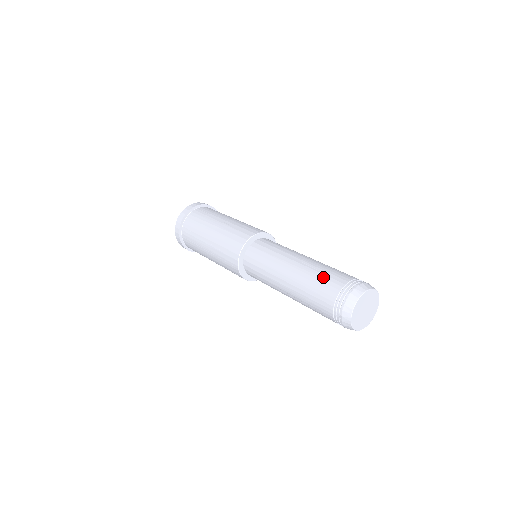
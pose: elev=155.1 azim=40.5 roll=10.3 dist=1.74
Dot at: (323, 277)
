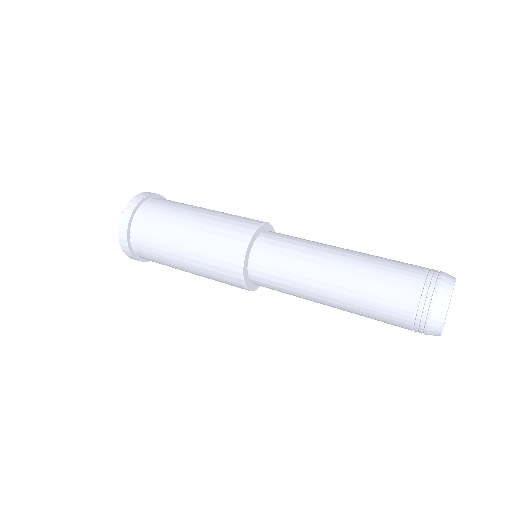
Dot at: (384, 285)
